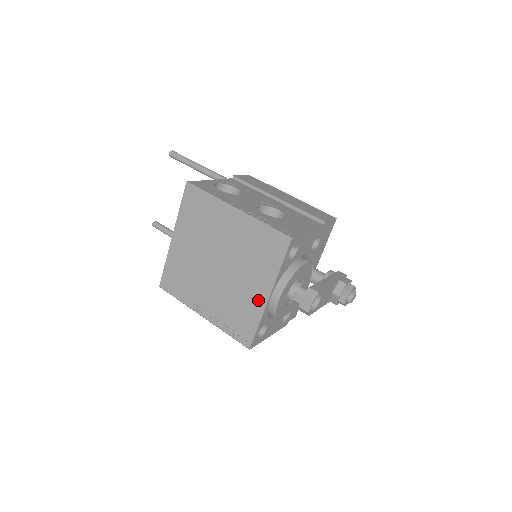
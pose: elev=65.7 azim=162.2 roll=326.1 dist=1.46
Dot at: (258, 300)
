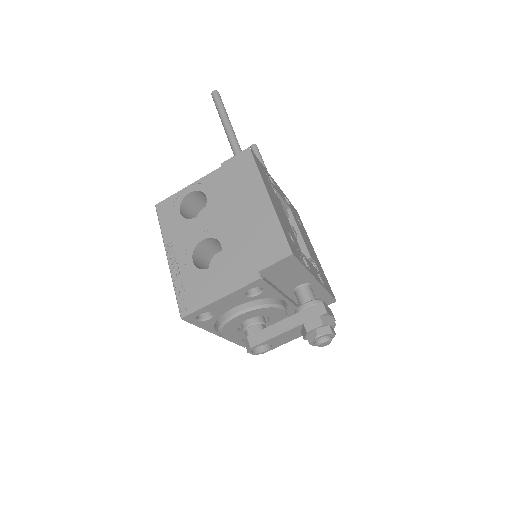
Dot at: occluded
